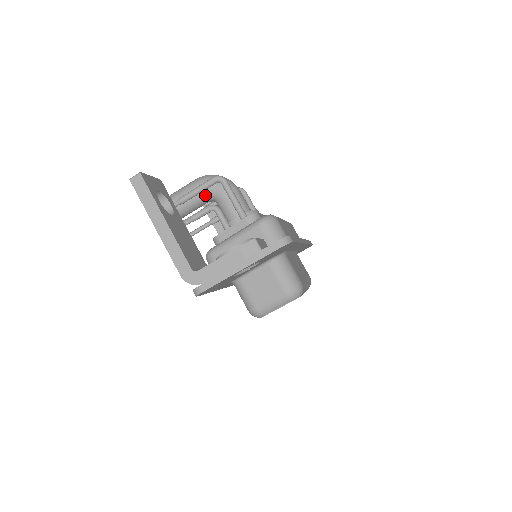
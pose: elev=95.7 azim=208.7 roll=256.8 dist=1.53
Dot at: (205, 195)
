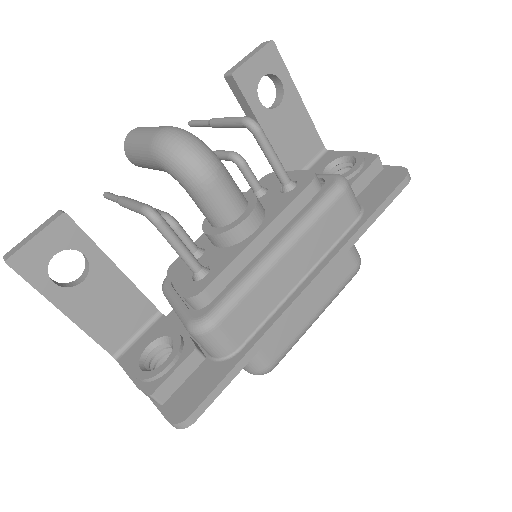
Dot at: occluded
